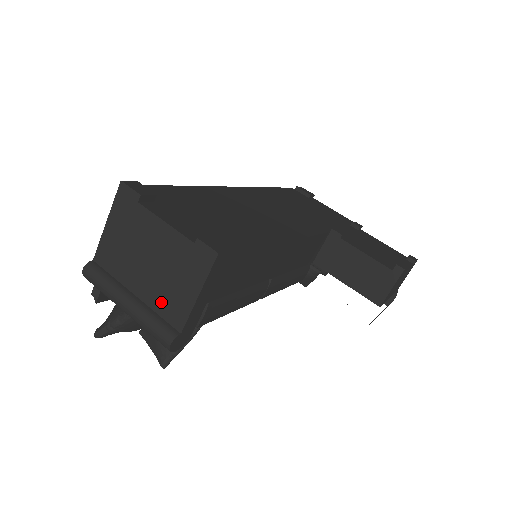
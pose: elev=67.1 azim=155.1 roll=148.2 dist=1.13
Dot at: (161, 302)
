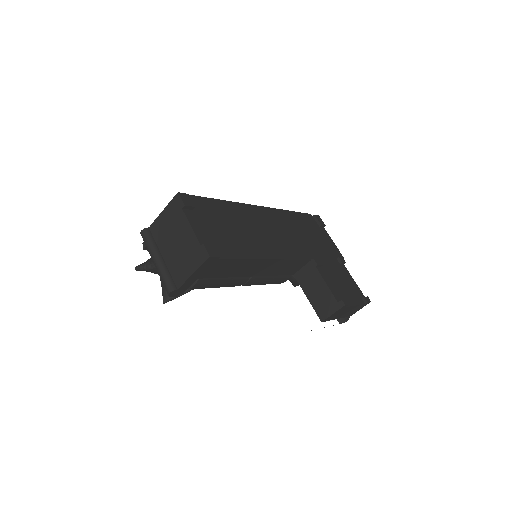
Dot at: (174, 268)
